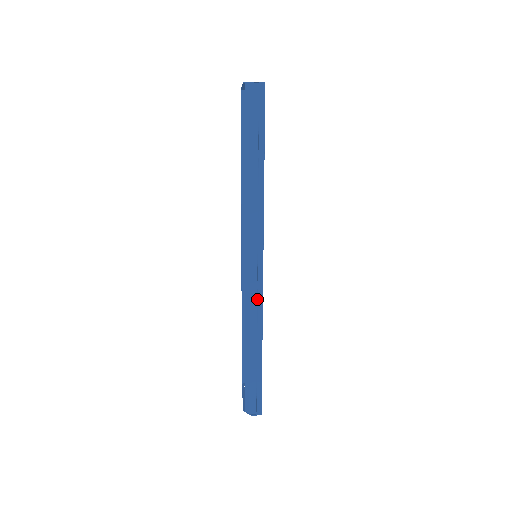
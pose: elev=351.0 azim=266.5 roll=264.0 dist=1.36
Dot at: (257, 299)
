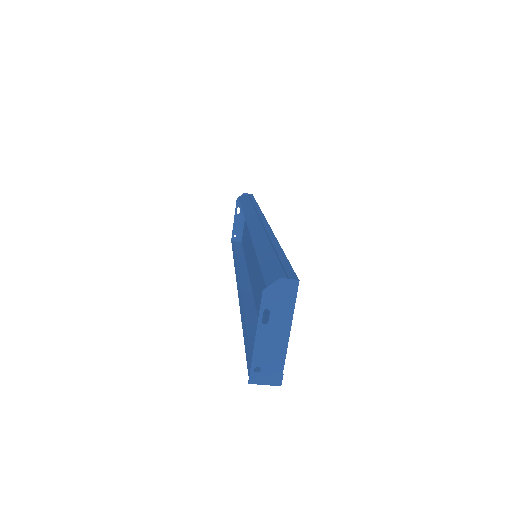
Dot at: (264, 228)
